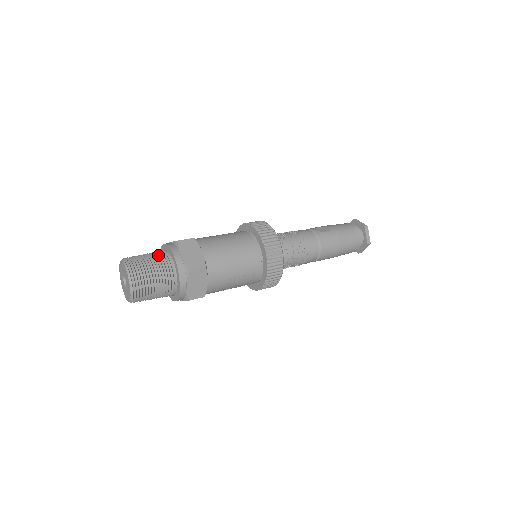
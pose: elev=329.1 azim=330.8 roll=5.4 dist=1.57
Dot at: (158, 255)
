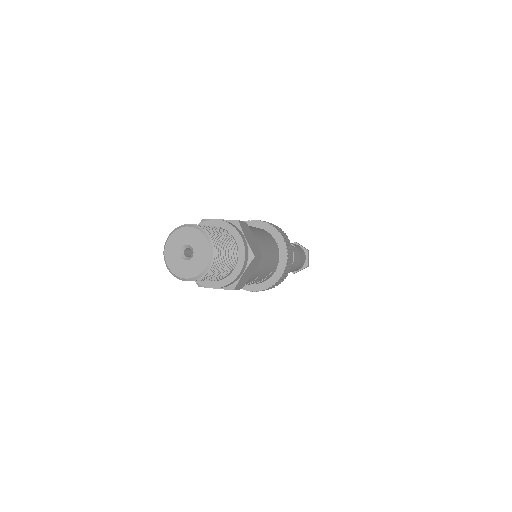
Dot at: (221, 231)
